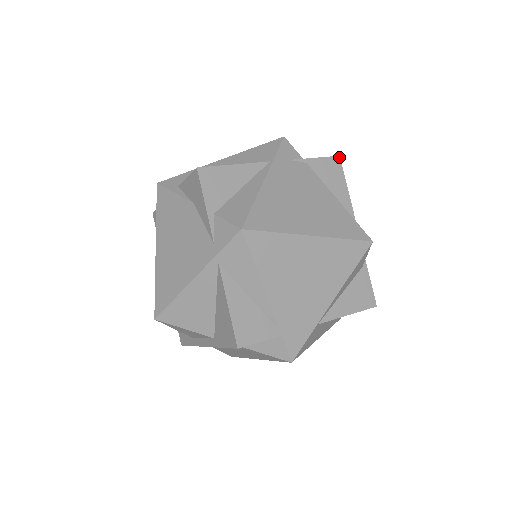
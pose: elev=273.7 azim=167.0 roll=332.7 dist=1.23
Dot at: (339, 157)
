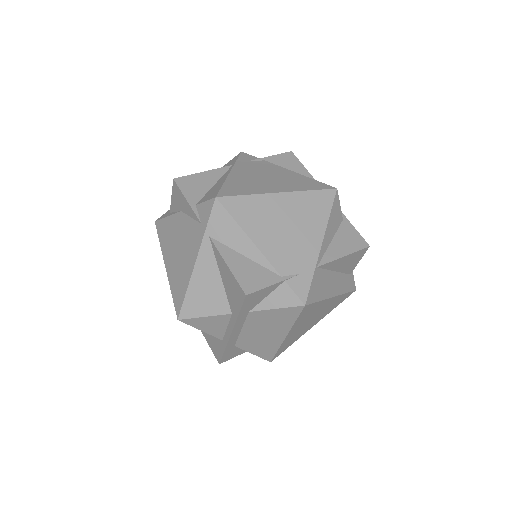
Dot at: (291, 152)
